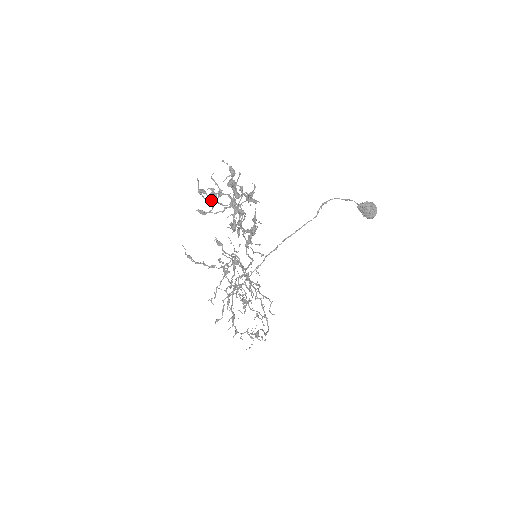
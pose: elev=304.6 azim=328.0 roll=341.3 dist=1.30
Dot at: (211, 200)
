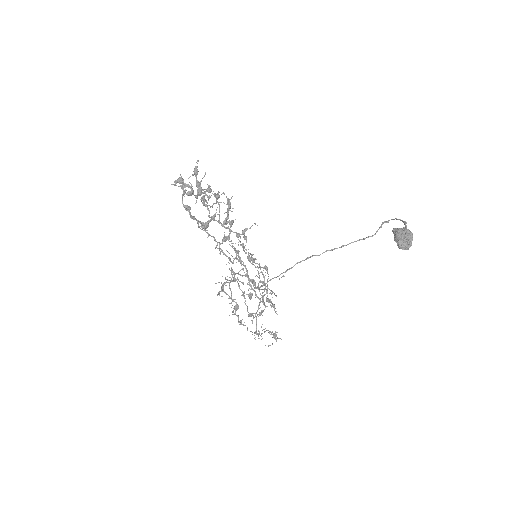
Dot at: (193, 194)
